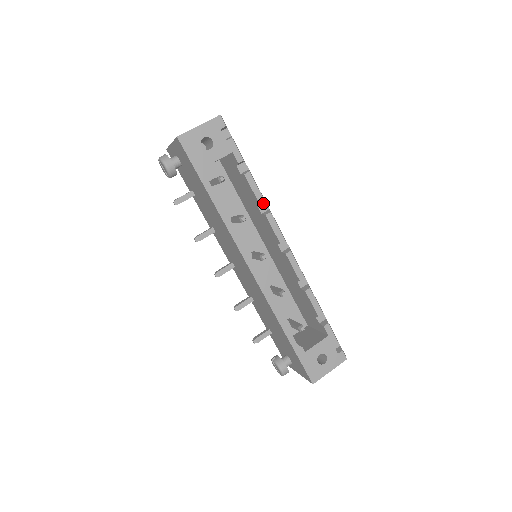
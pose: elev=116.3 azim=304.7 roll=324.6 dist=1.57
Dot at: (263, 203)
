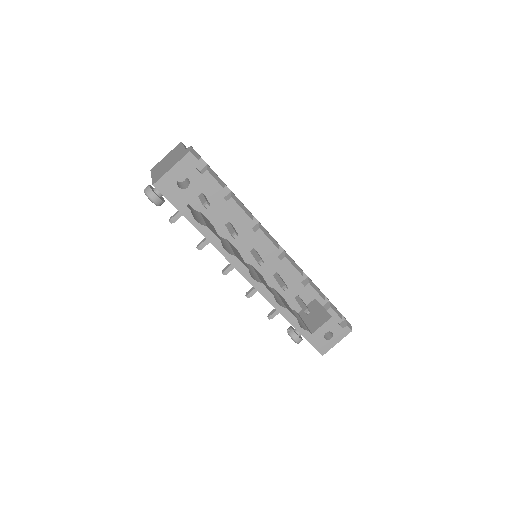
Dot at: occluded
